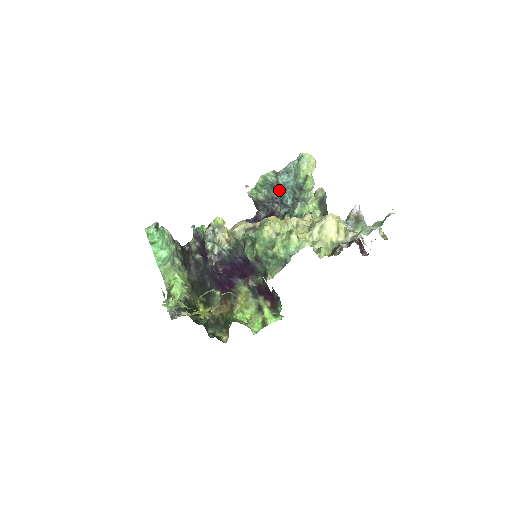
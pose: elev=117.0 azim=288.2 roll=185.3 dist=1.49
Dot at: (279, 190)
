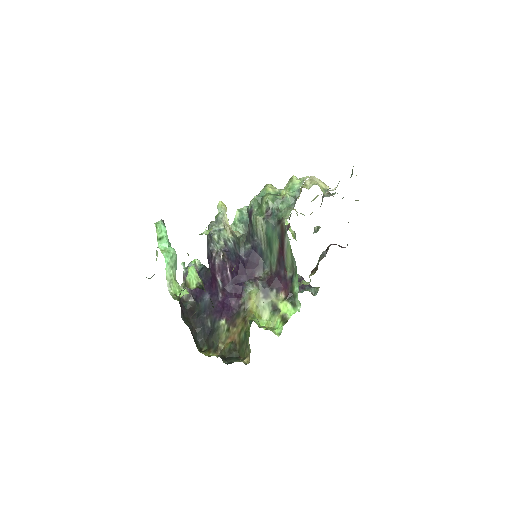
Dot at: occluded
